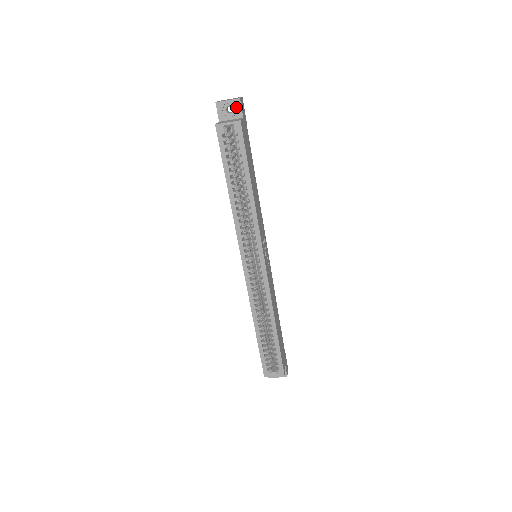
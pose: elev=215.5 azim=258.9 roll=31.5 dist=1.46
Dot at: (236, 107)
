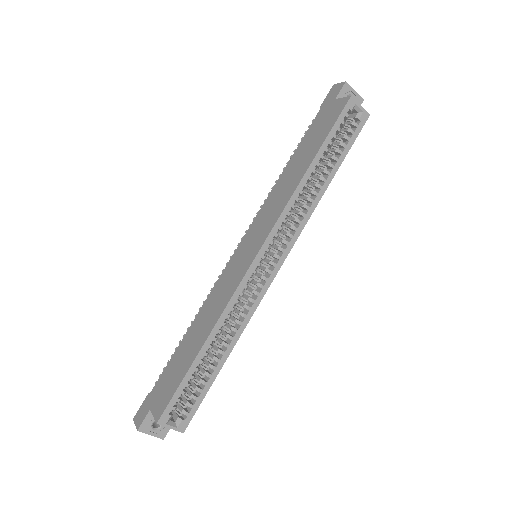
Dot at: occluded
